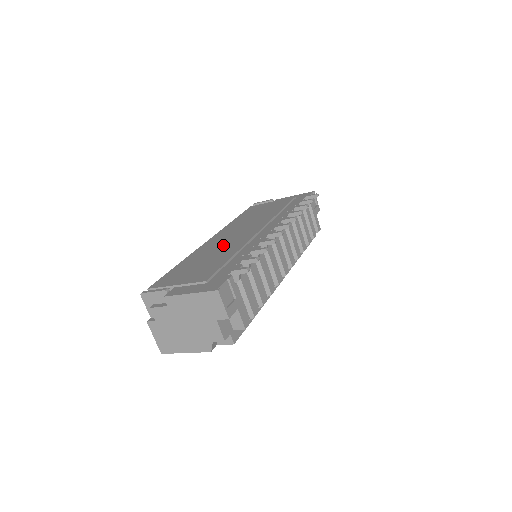
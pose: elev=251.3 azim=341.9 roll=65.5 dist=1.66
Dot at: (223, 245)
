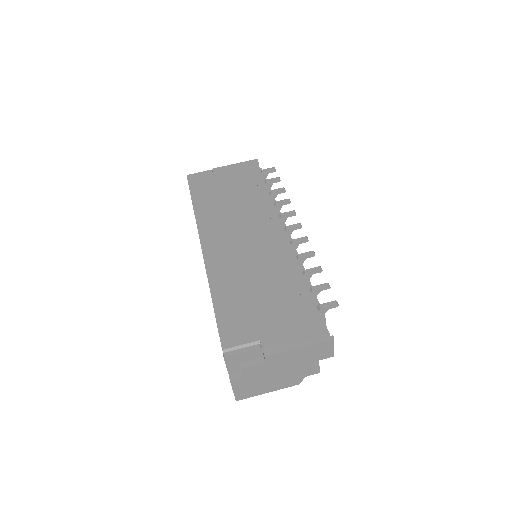
Dot at: (244, 260)
